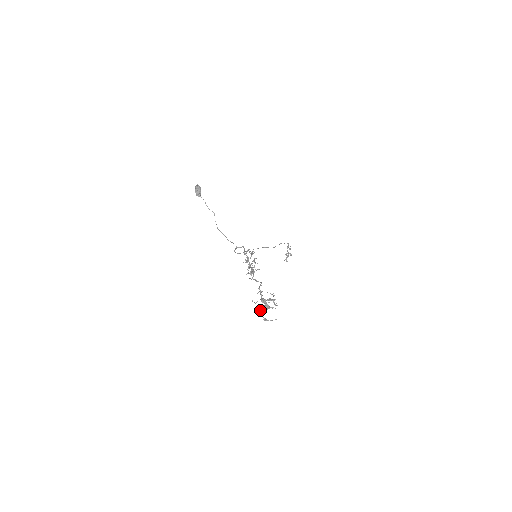
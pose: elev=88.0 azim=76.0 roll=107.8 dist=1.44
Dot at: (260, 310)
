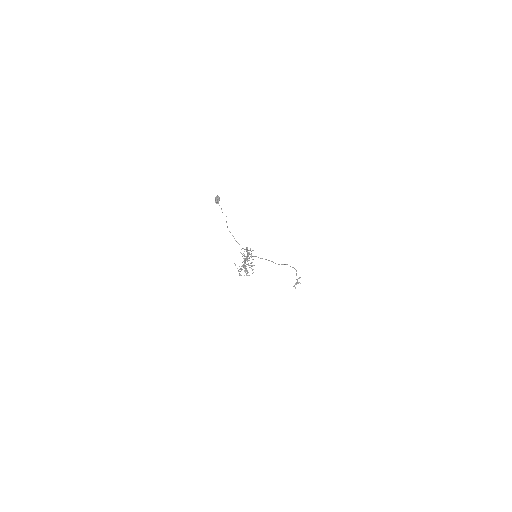
Dot at: (239, 271)
